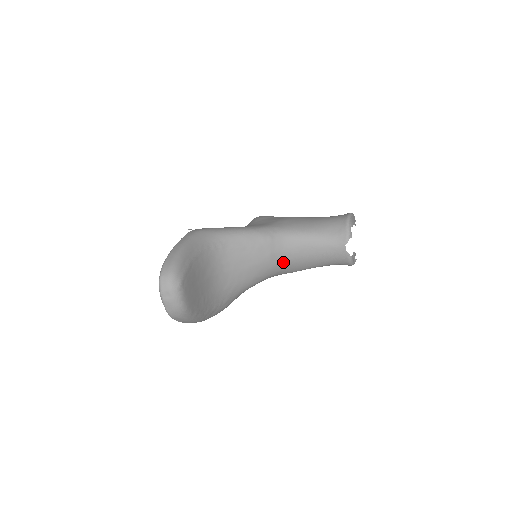
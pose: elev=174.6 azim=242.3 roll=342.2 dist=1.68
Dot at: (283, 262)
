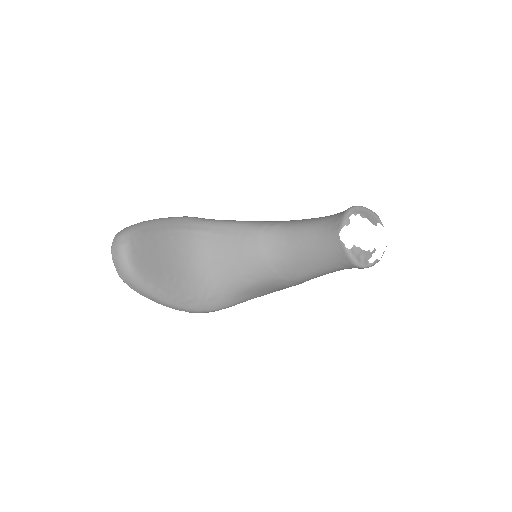
Dot at: (277, 259)
